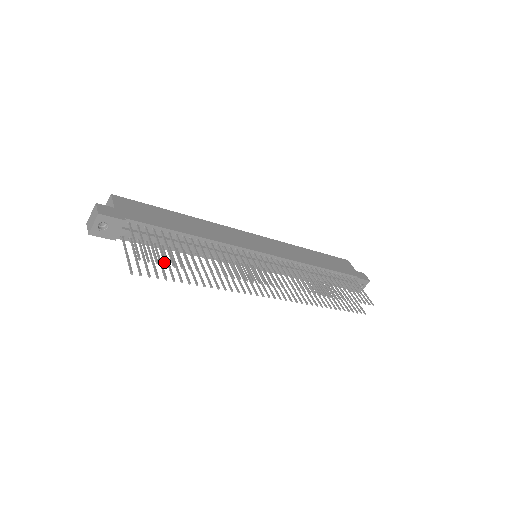
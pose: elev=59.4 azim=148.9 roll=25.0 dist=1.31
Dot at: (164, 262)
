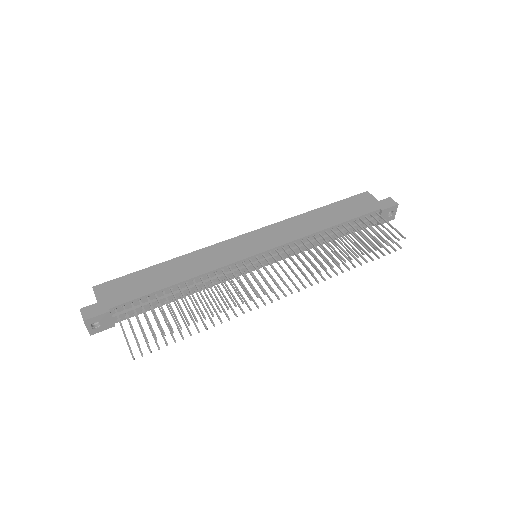
Dot at: occluded
